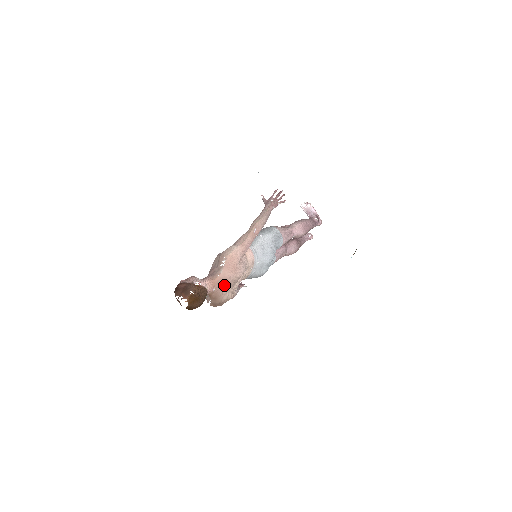
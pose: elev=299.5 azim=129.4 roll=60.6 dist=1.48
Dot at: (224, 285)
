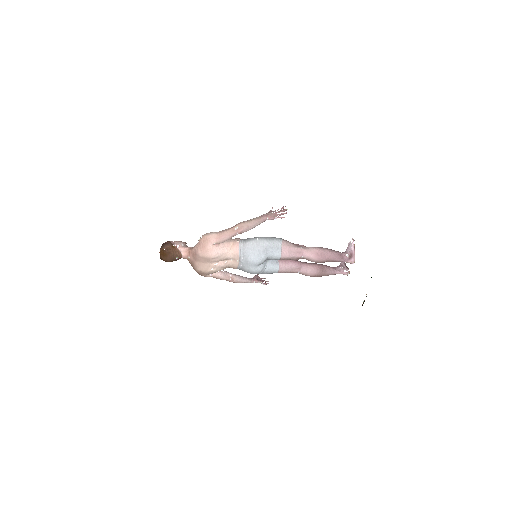
Dot at: (196, 257)
